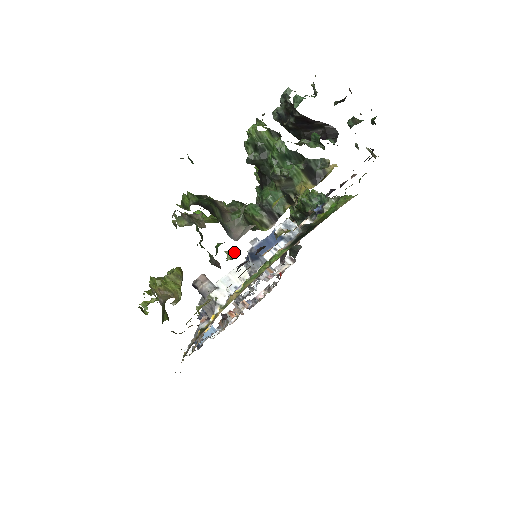
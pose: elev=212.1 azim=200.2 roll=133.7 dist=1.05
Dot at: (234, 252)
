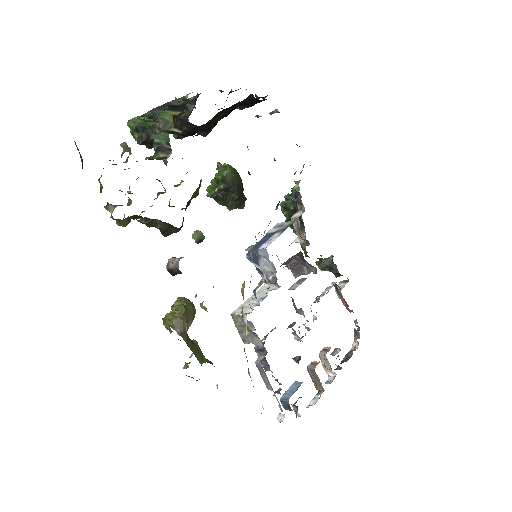
Dot at: (196, 231)
